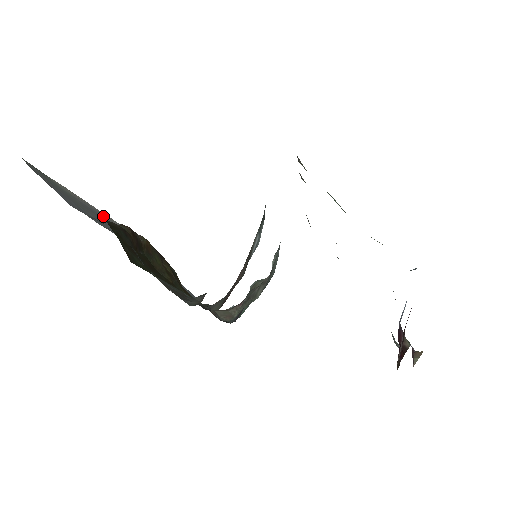
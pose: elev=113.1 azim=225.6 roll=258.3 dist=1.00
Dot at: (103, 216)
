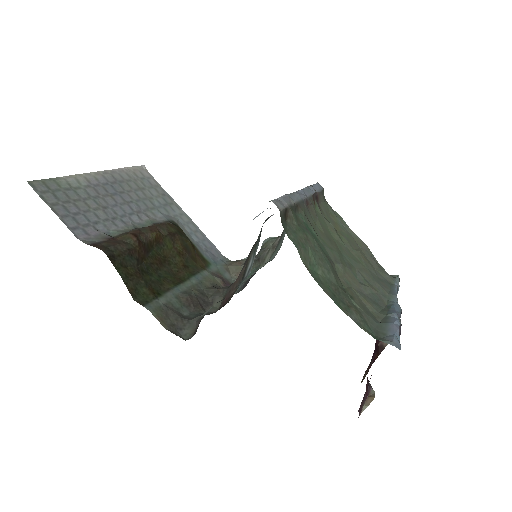
Dot at: (120, 178)
